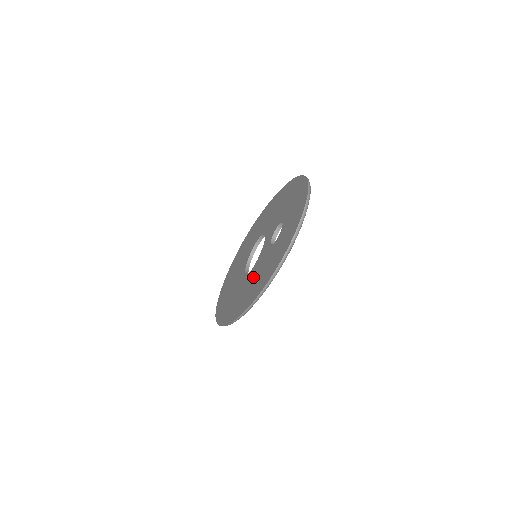
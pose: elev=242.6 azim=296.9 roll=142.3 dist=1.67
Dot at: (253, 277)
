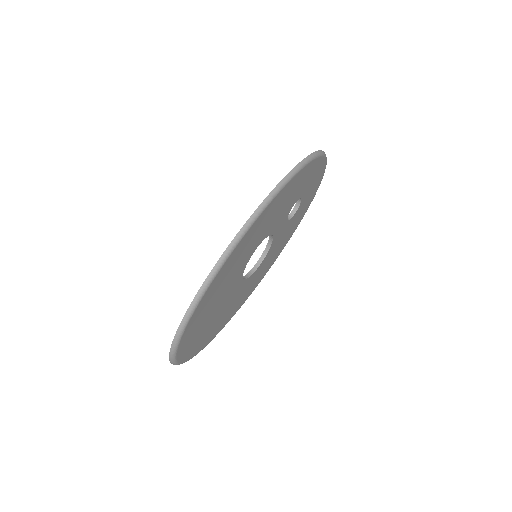
Dot at: occluded
